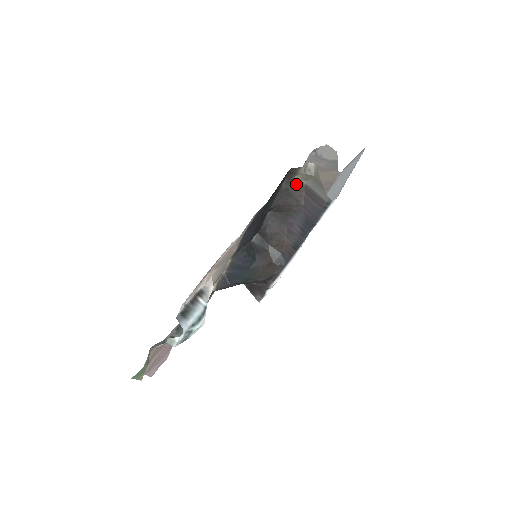
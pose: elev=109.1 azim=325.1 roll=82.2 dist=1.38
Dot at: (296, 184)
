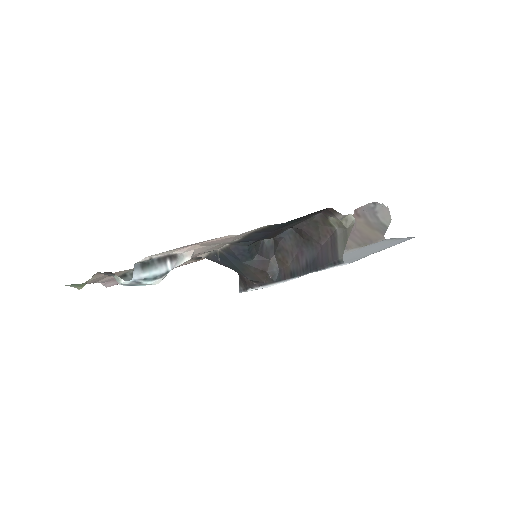
Dot at: (328, 223)
